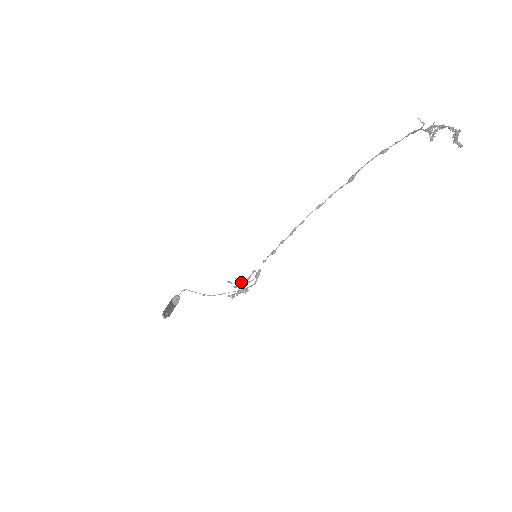
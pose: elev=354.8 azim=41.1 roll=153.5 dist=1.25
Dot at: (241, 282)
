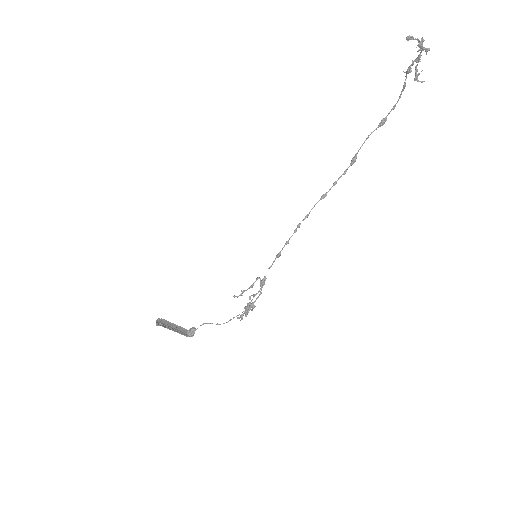
Dot at: (250, 299)
